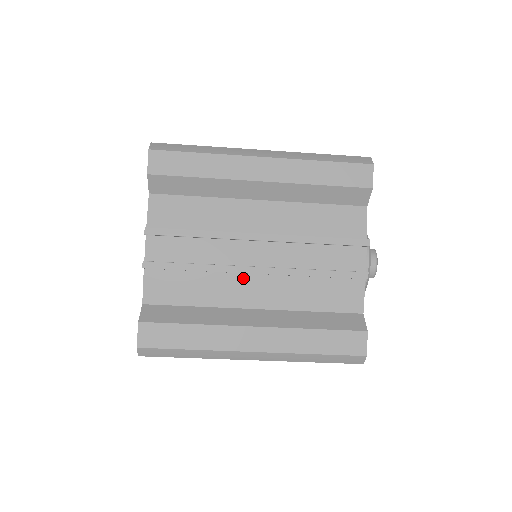
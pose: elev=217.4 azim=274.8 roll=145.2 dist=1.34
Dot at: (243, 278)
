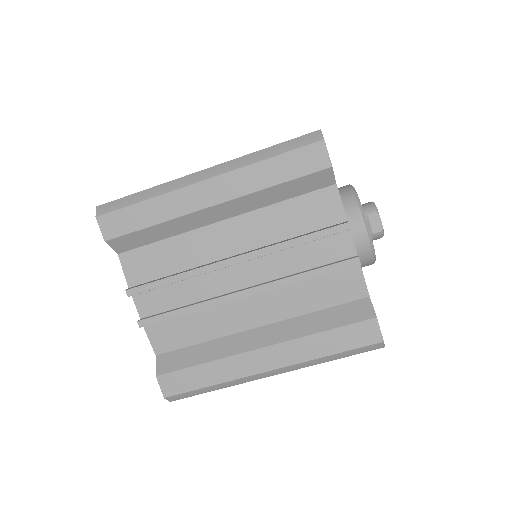
Dot at: occluded
